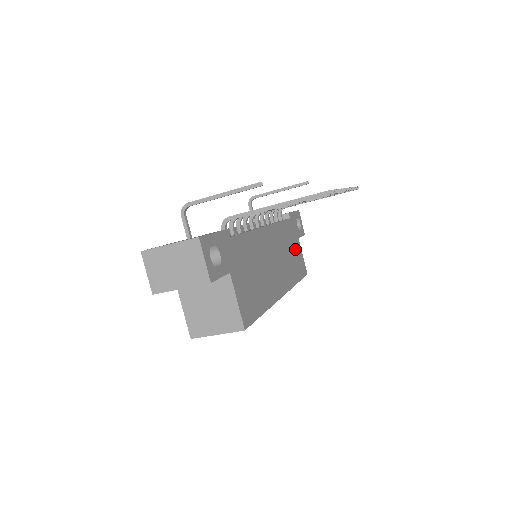
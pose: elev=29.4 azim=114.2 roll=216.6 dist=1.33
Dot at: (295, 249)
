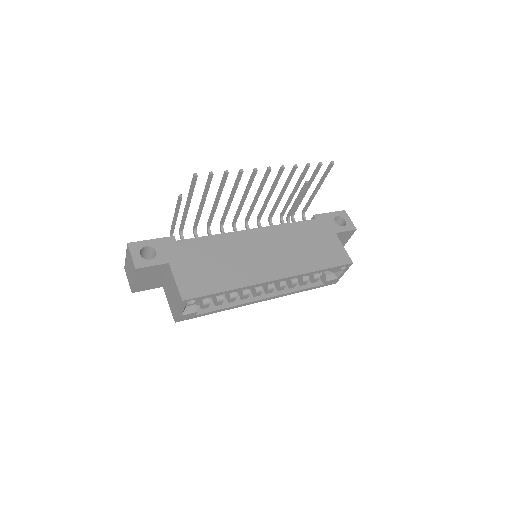
Dot at: (323, 243)
